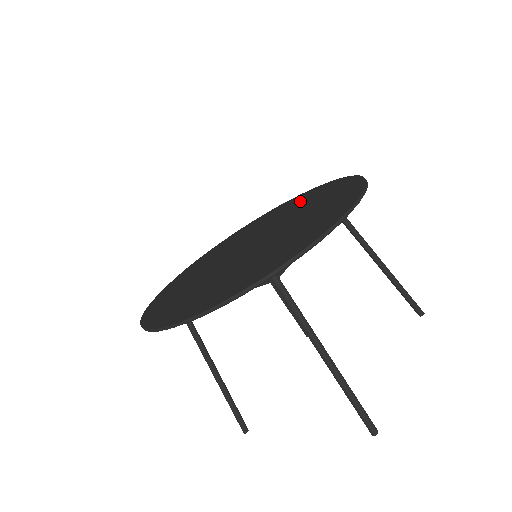
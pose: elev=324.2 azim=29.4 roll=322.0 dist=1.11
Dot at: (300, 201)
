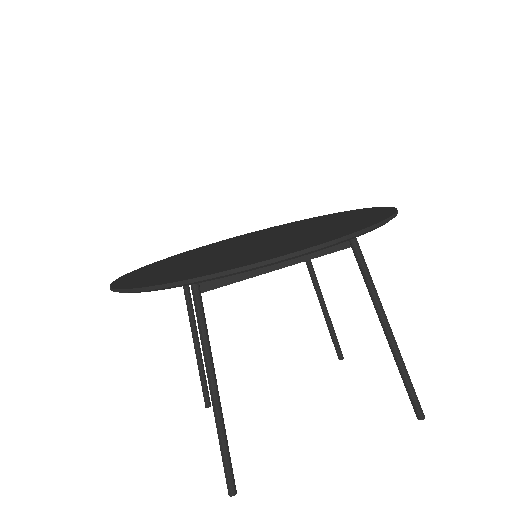
Dot at: (349, 216)
